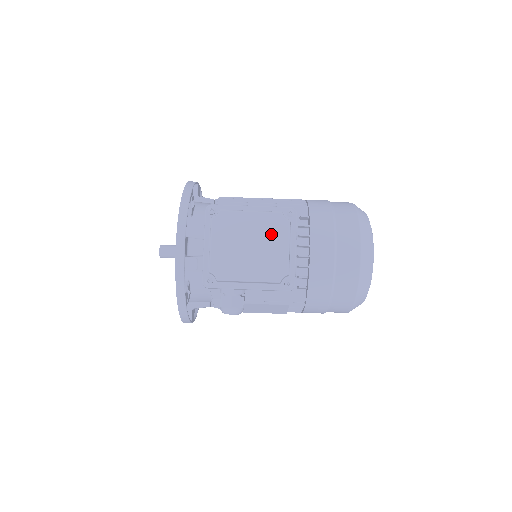
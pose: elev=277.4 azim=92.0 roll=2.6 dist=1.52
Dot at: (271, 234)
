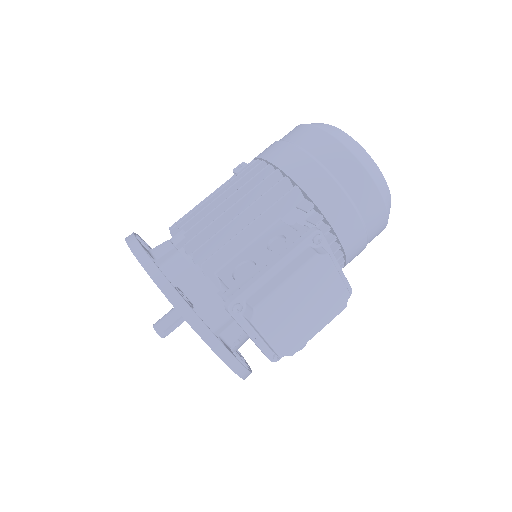
Dot at: (318, 281)
